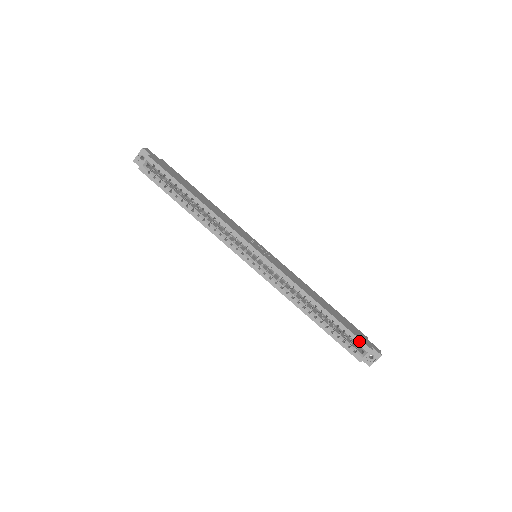
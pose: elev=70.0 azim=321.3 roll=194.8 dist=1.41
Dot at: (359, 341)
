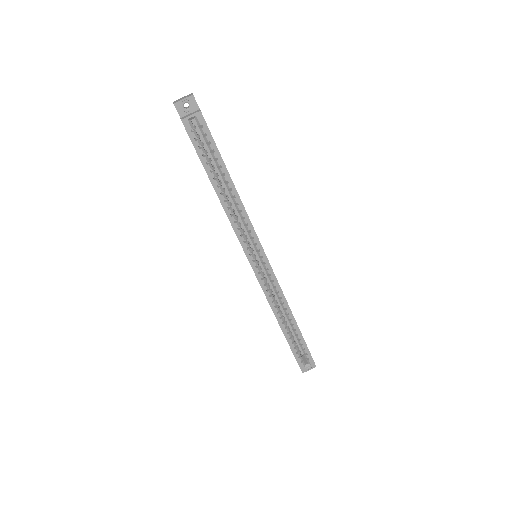
Dot at: (309, 355)
